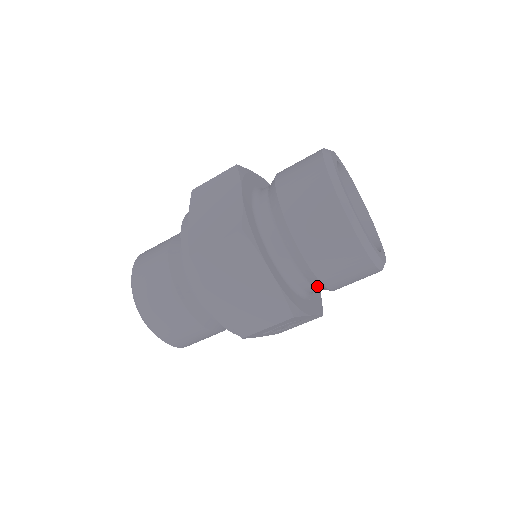
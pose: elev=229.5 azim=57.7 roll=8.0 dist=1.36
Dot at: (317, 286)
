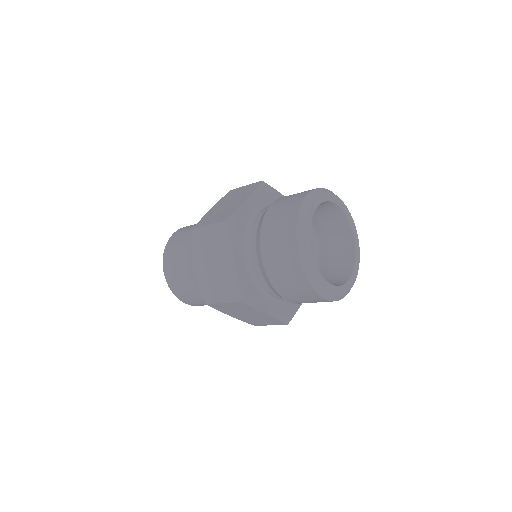
Dot at: occluded
